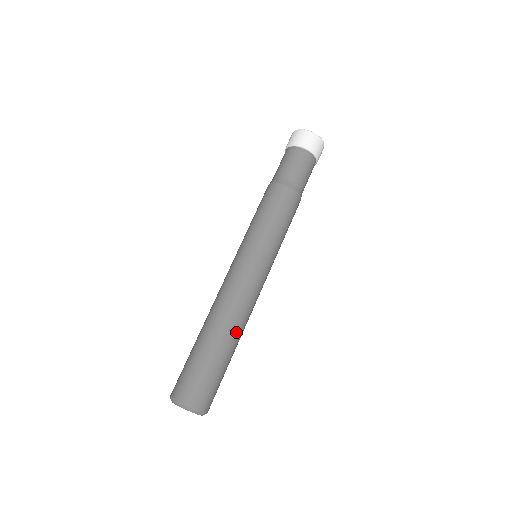
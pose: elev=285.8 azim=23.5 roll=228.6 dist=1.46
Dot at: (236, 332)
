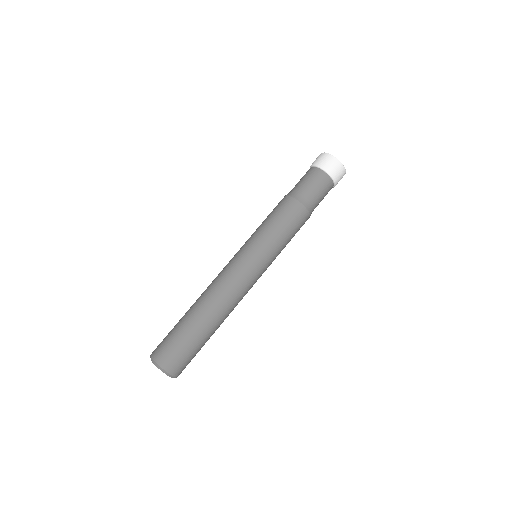
Dot at: occluded
